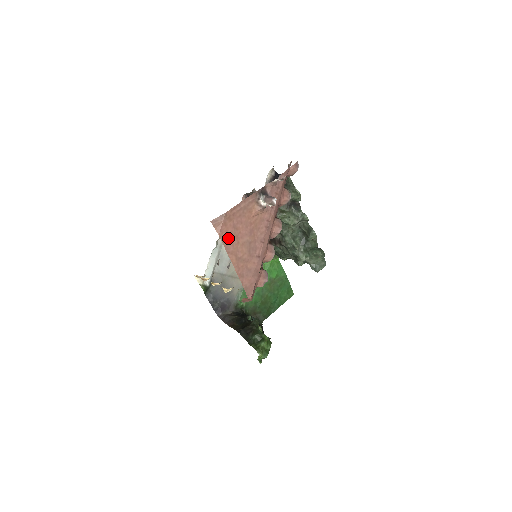
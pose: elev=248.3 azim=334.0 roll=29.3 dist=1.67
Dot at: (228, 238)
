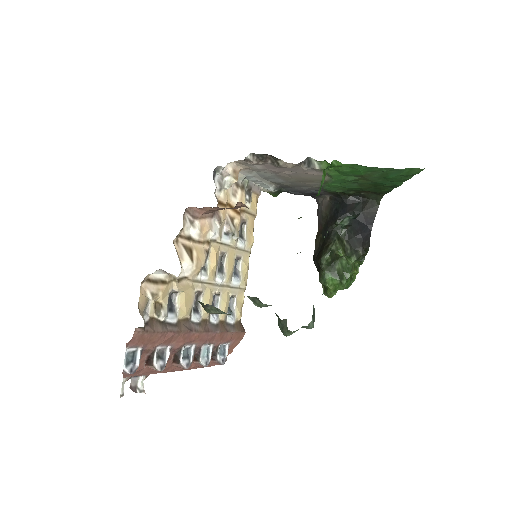
Dot at: occluded
